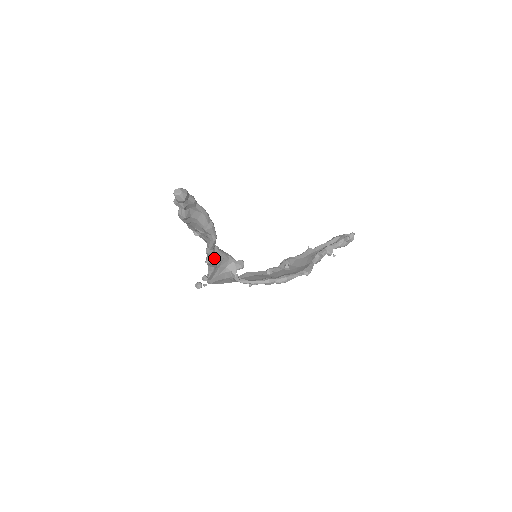
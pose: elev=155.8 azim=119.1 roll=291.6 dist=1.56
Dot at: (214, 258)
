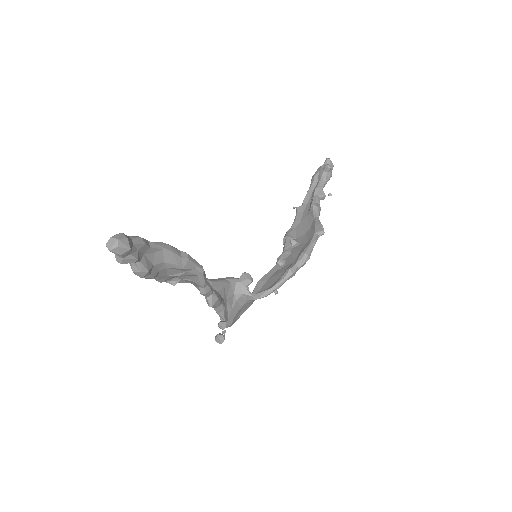
Dot at: (215, 294)
